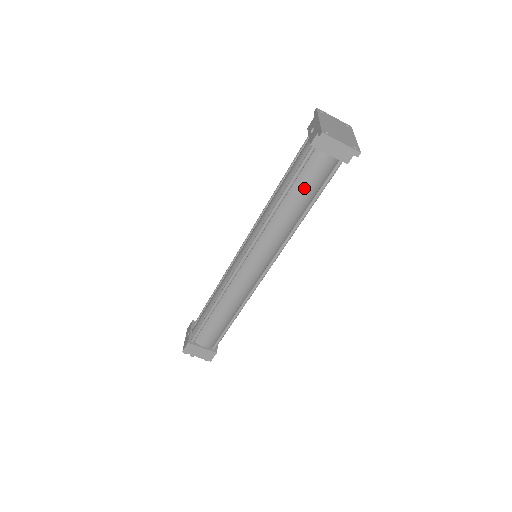
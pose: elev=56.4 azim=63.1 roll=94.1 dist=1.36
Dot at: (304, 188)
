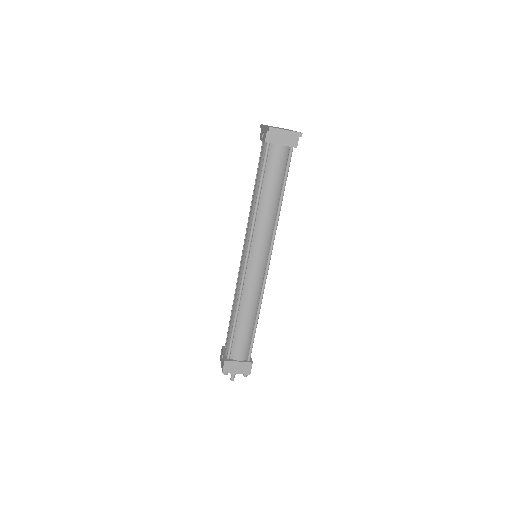
Dot at: (273, 178)
